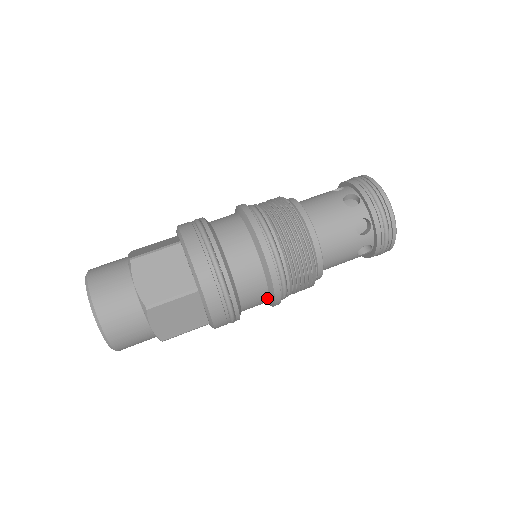
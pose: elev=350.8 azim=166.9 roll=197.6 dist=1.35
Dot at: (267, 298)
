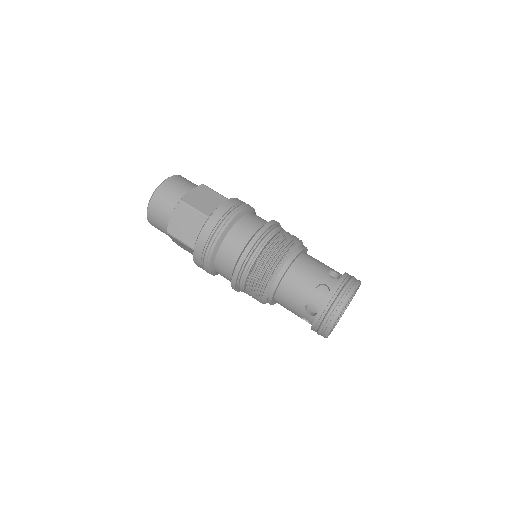
Dot at: (233, 269)
